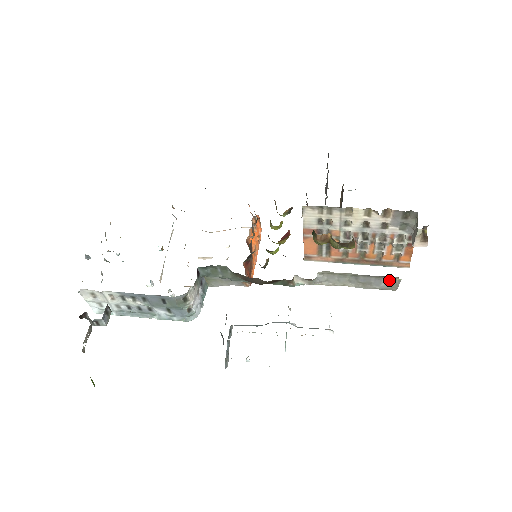
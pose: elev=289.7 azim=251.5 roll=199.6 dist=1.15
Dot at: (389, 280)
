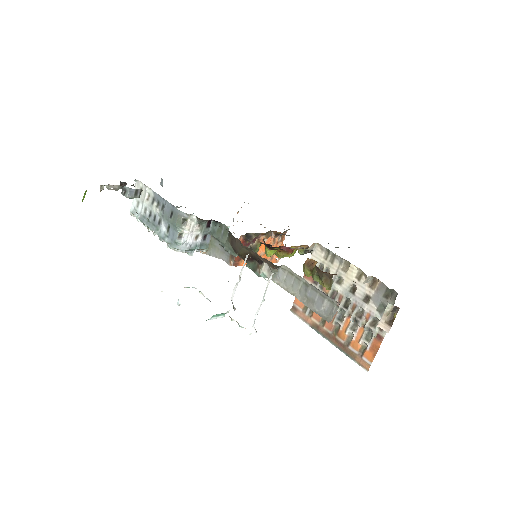
Dot at: (329, 305)
